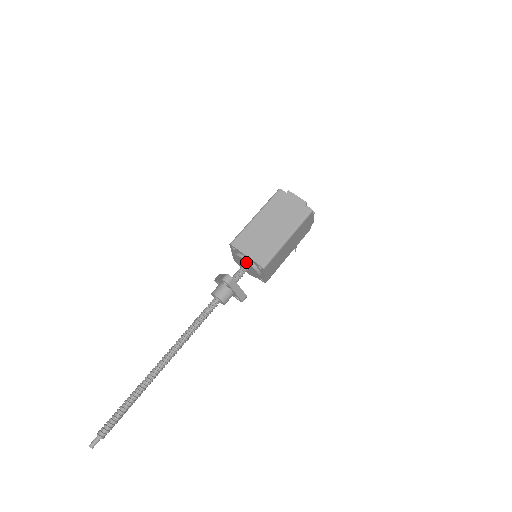
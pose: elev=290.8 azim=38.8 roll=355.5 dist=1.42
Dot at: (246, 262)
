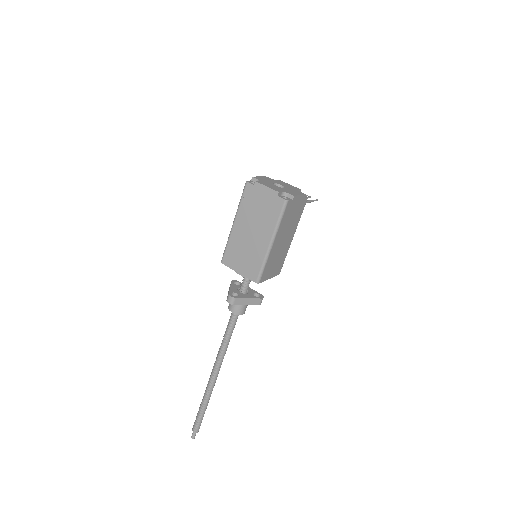
Dot at: occluded
